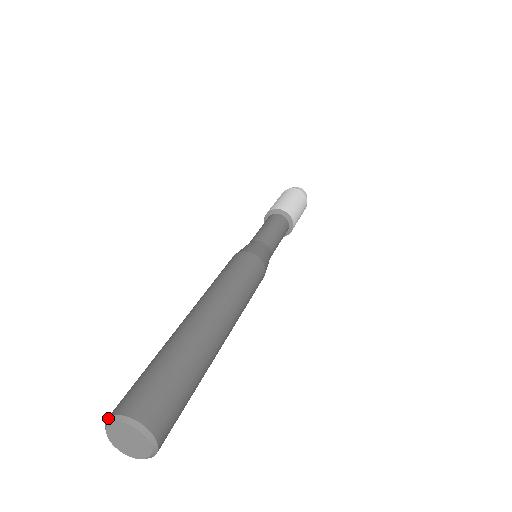
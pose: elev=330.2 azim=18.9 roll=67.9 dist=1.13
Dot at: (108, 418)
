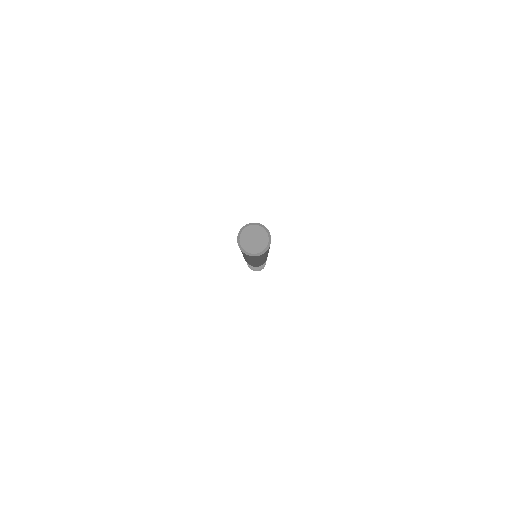
Dot at: (245, 225)
